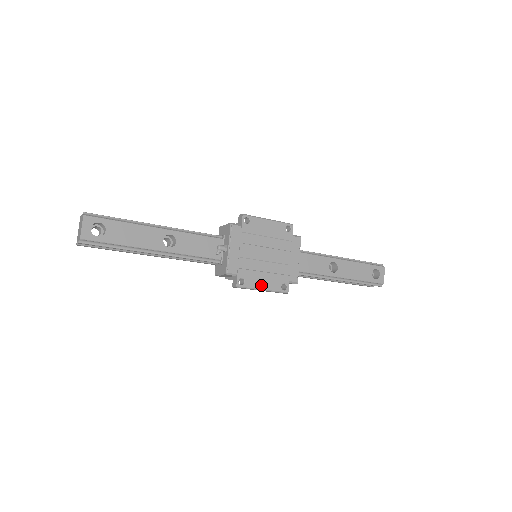
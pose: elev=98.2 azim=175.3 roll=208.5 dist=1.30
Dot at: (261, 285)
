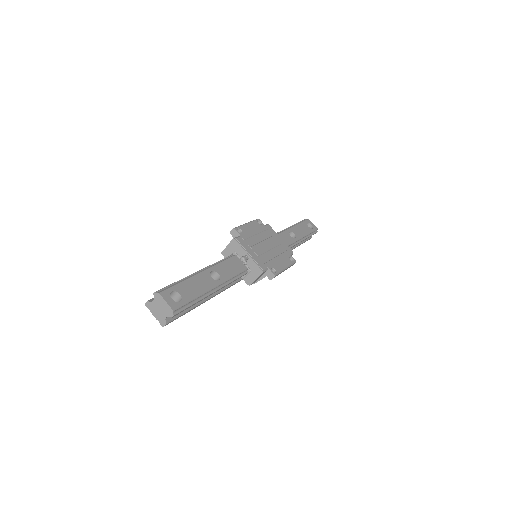
Dot at: (283, 266)
